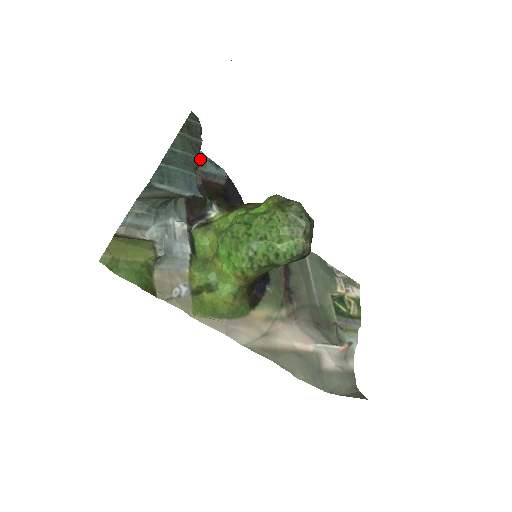
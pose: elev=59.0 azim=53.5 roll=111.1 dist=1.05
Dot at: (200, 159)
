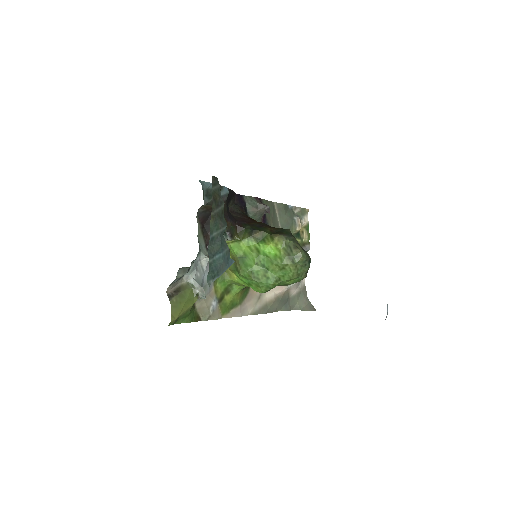
Dot at: occluded
